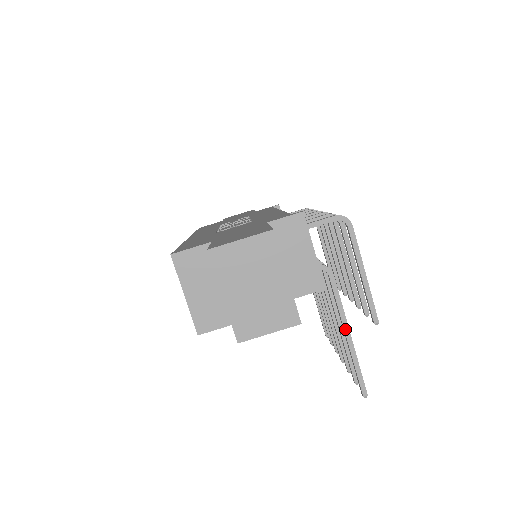
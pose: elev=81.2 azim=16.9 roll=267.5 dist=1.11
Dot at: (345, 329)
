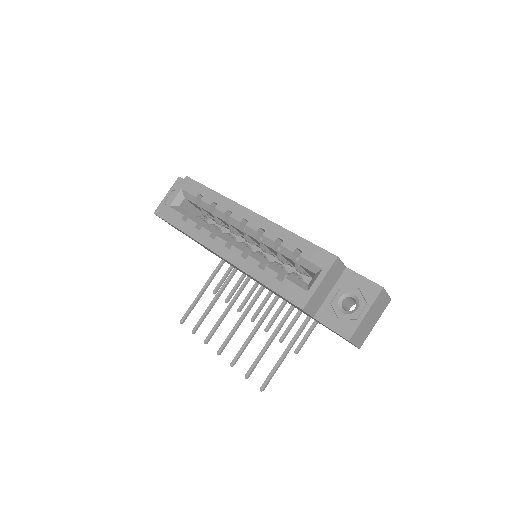
Dot at: (291, 347)
